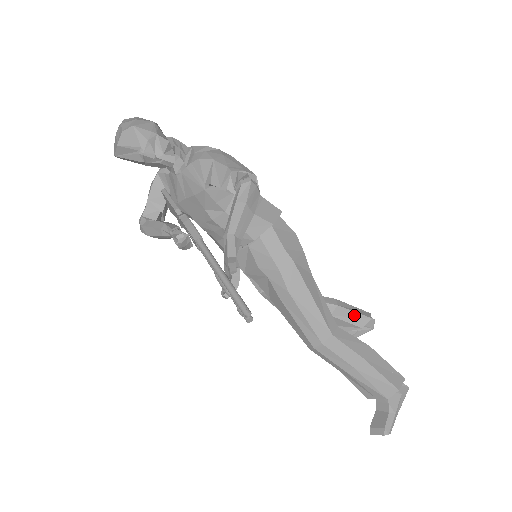
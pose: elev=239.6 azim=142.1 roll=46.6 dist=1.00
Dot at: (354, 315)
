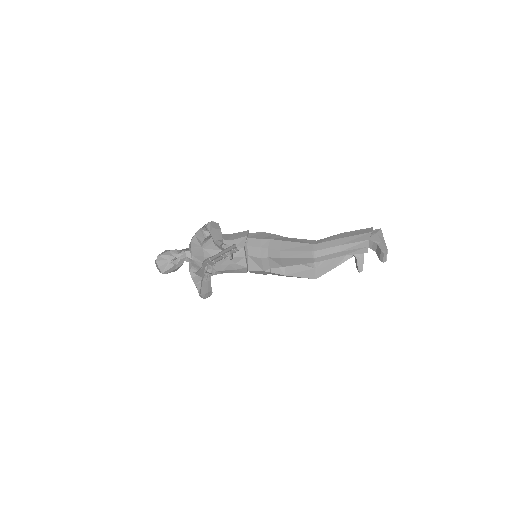
Dot at: occluded
